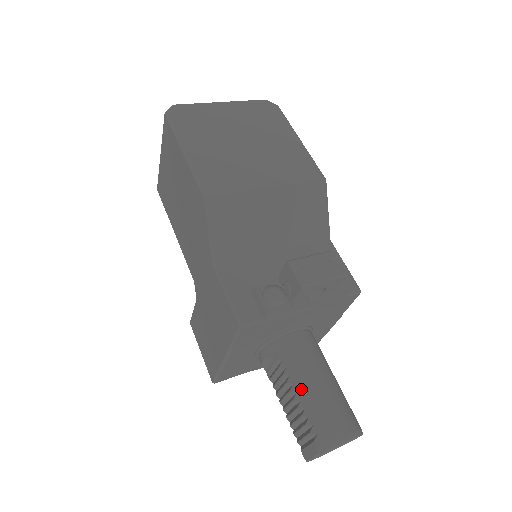
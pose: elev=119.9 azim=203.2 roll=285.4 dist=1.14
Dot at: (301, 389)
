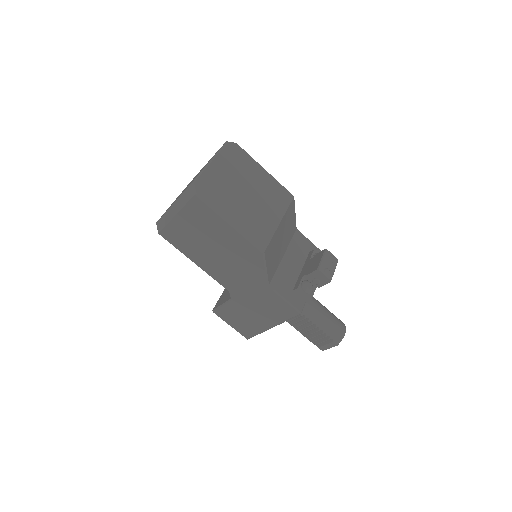
Dot at: (318, 321)
